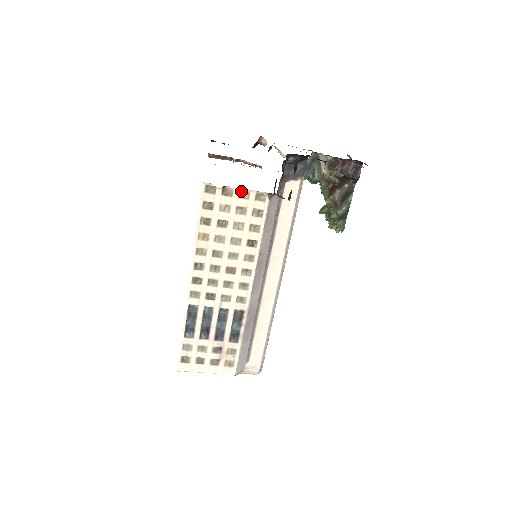
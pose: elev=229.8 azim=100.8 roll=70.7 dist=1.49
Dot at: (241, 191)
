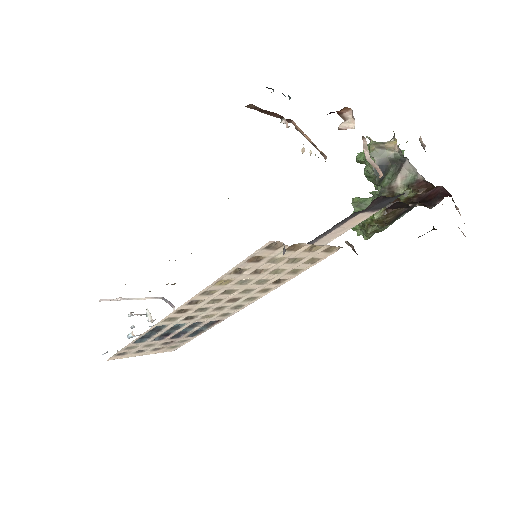
Dot at: (312, 244)
